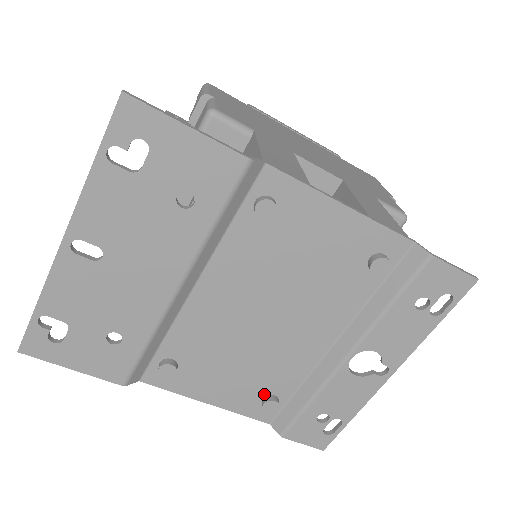
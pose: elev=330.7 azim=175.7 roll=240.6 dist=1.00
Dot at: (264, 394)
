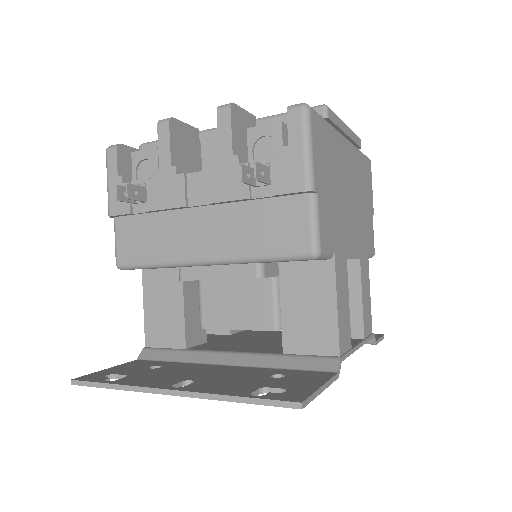
Dot at: occluded
